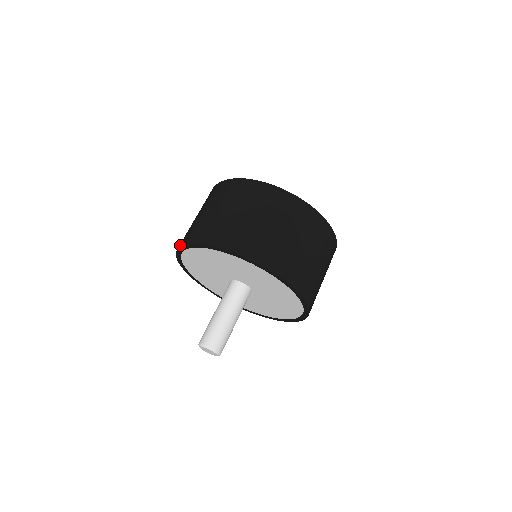
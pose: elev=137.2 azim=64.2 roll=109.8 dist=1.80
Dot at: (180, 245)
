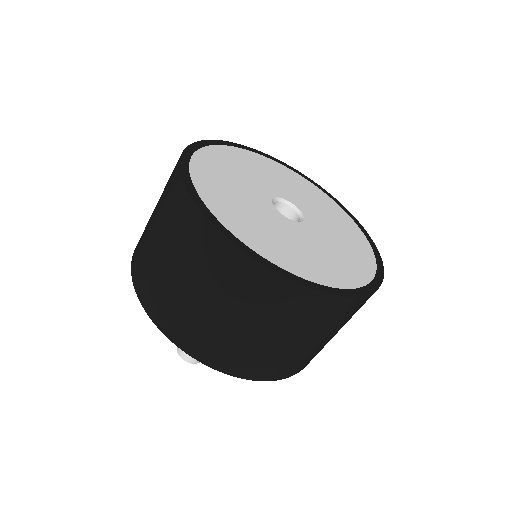
Dot at: occluded
